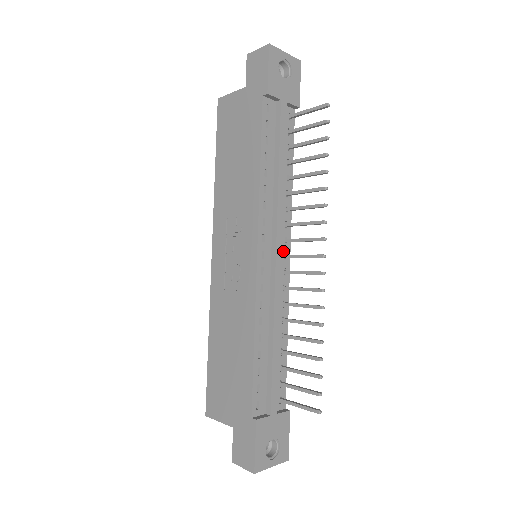
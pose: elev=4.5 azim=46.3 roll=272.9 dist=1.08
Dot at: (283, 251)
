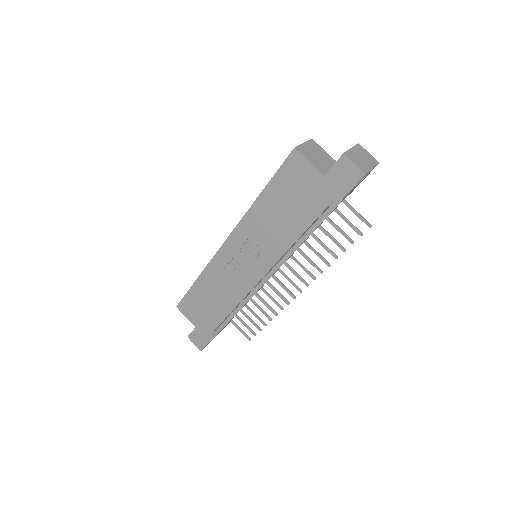
Dot at: occluded
